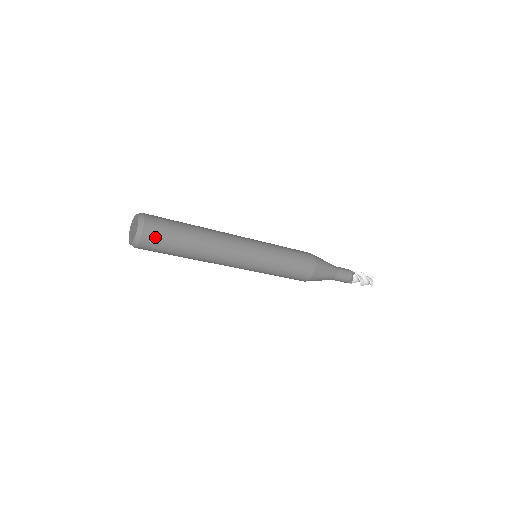
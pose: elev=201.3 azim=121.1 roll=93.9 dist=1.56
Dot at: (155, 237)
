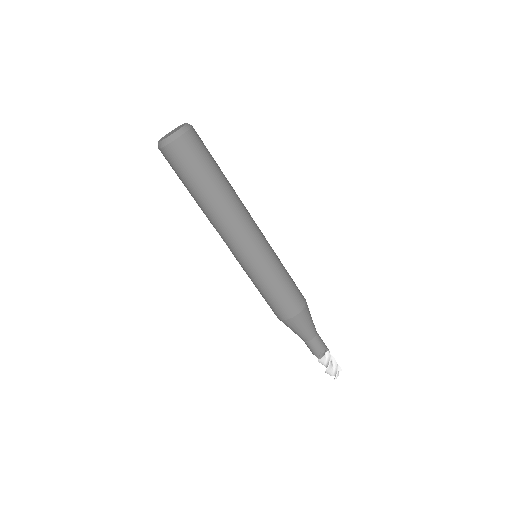
Dot at: (191, 148)
